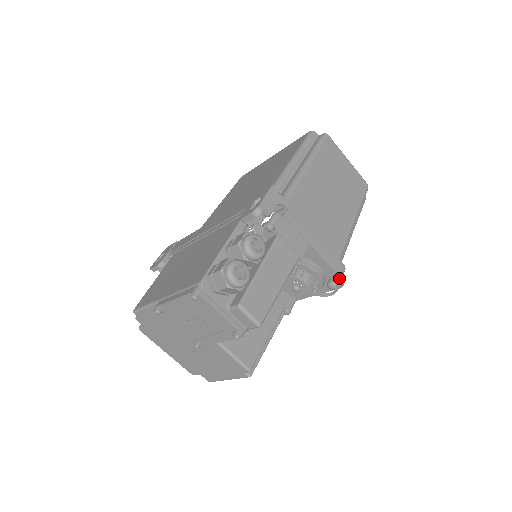
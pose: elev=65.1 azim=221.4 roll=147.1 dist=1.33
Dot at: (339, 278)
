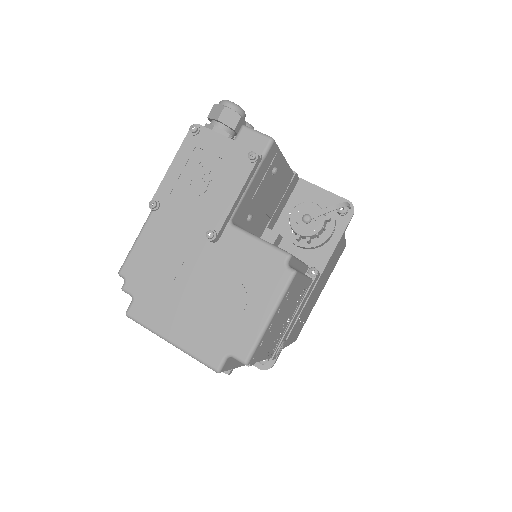
Dot at: (345, 201)
